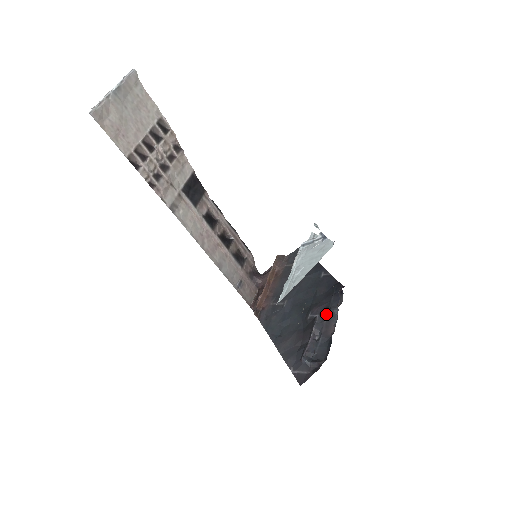
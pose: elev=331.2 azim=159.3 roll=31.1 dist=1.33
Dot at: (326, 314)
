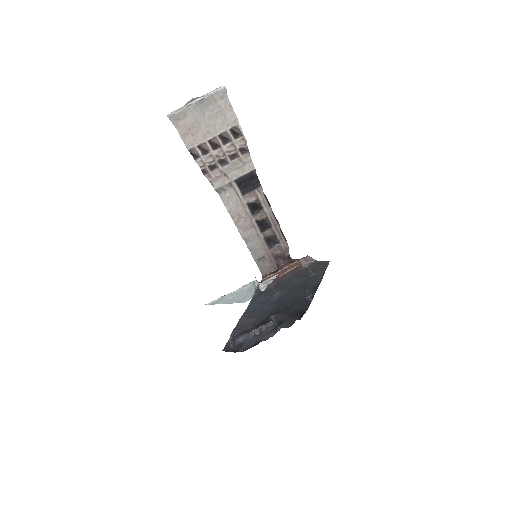
Dot at: occluded
